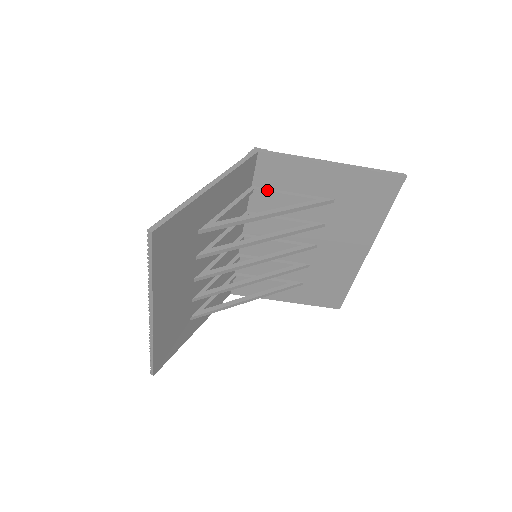
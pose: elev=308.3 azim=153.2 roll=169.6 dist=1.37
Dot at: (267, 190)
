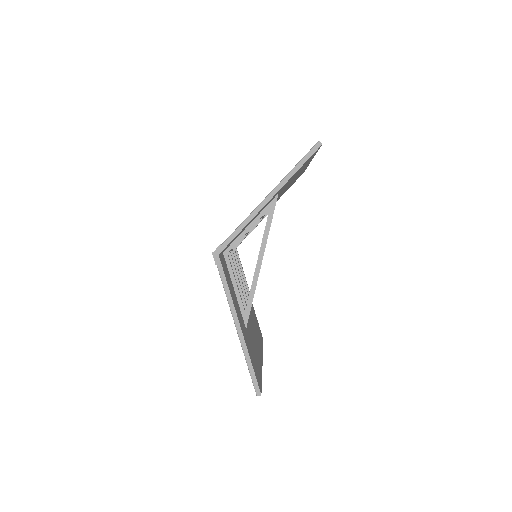
Dot at: (235, 244)
